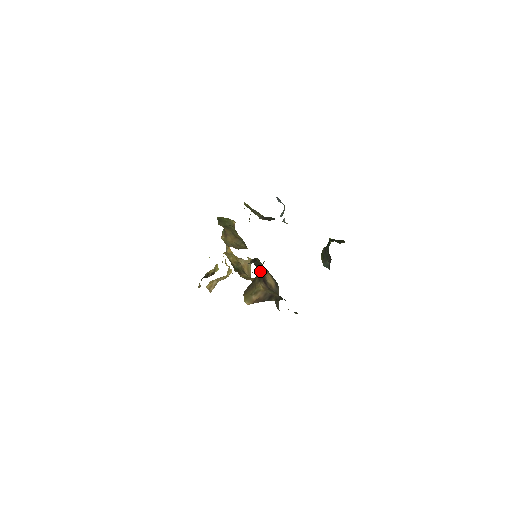
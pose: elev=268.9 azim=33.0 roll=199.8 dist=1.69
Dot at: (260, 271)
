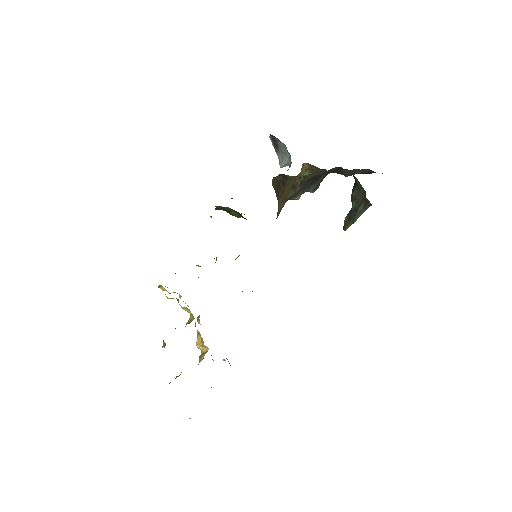
Dot at: occluded
